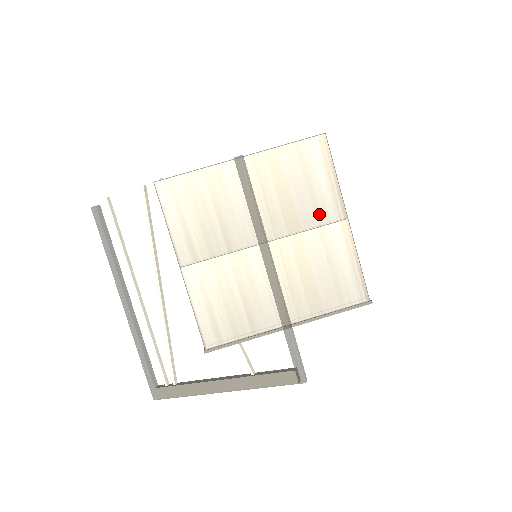
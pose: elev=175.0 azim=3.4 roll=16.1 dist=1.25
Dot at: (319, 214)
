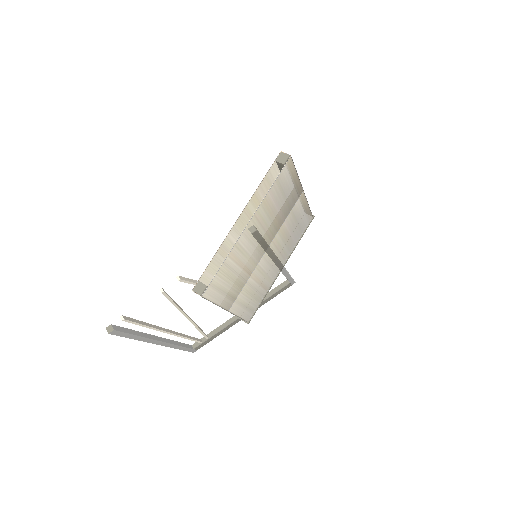
Dot at: (290, 205)
